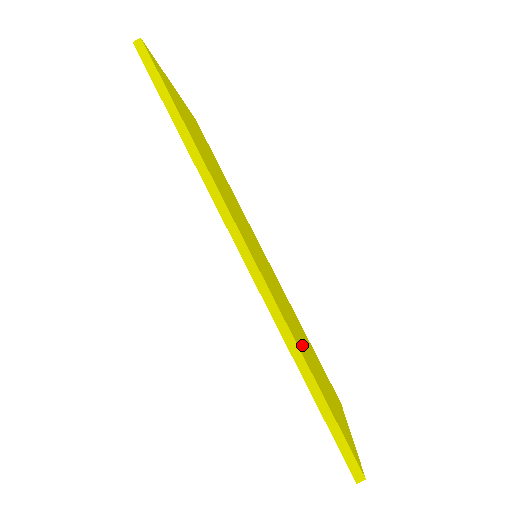
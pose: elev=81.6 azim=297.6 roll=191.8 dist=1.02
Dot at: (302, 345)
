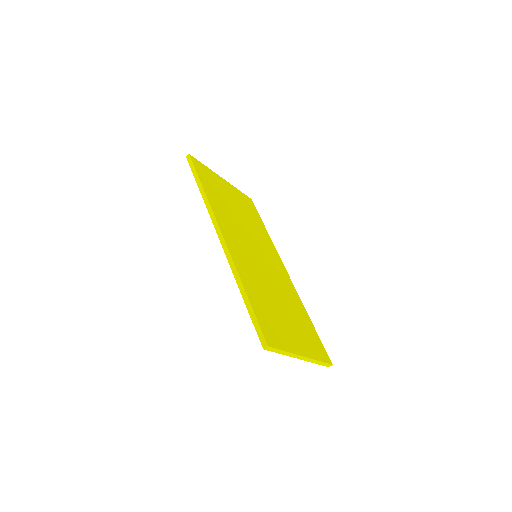
Dot at: (261, 291)
